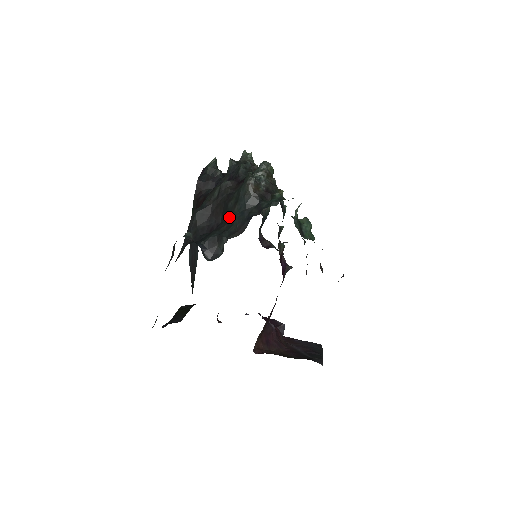
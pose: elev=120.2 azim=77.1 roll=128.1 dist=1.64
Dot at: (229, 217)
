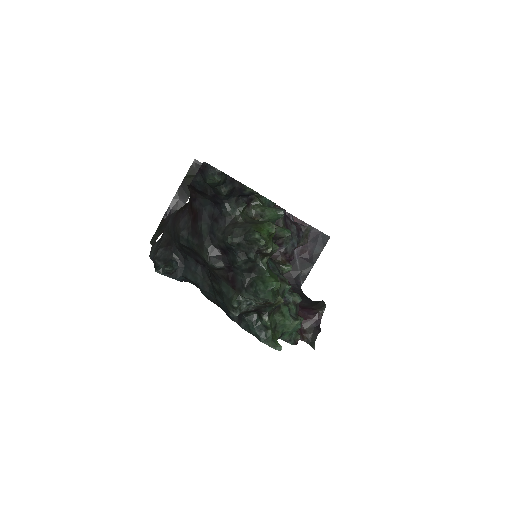
Dot at: (212, 285)
